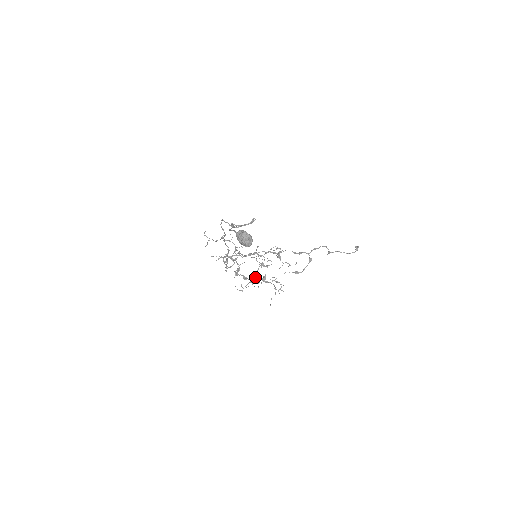
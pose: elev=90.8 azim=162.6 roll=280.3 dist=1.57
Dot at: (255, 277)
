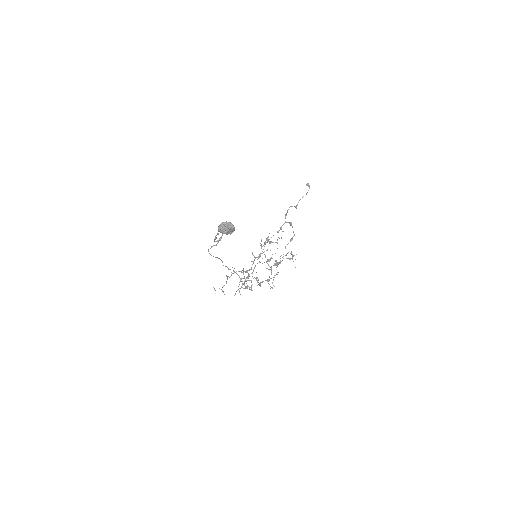
Dot at: (271, 269)
